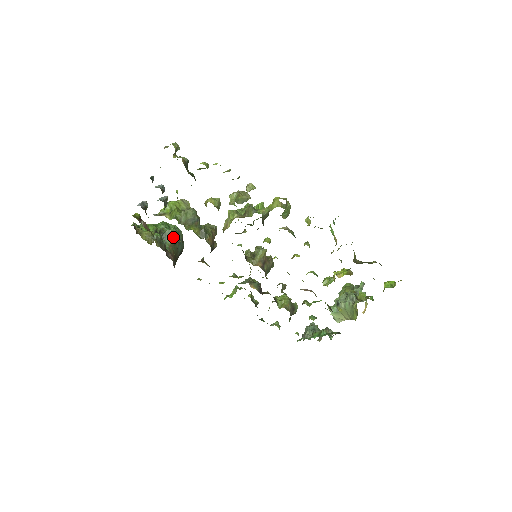
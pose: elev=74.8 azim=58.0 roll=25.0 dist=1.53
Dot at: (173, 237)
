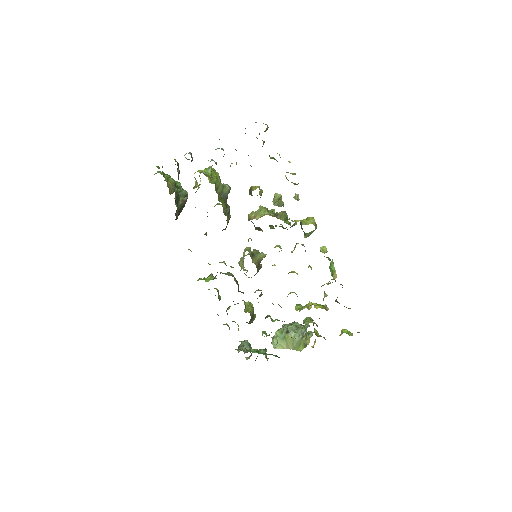
Dot at: (185, 200)
